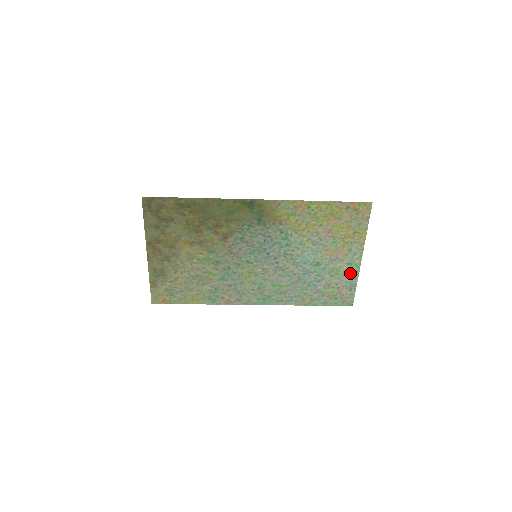
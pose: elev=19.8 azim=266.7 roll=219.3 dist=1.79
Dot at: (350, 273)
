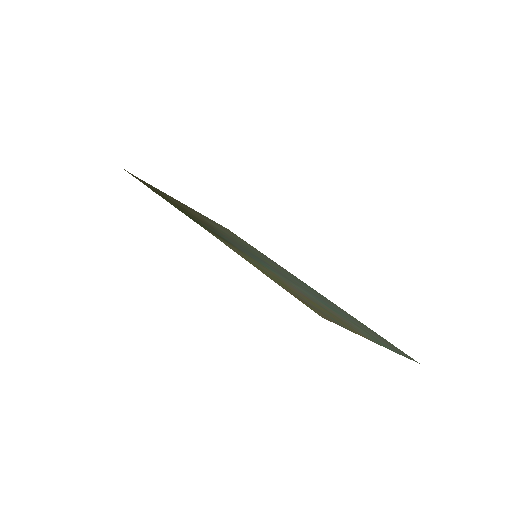
Dot at: (381, 342)
